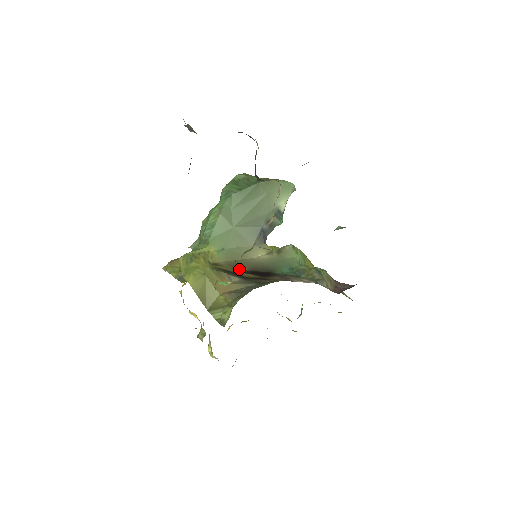
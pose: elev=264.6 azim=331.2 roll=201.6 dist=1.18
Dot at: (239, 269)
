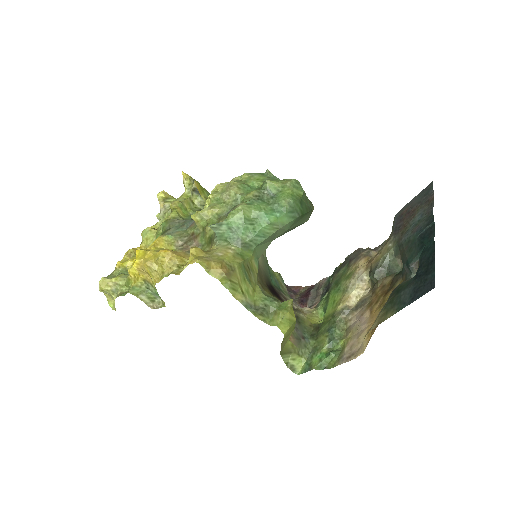
Dot at: occluded
